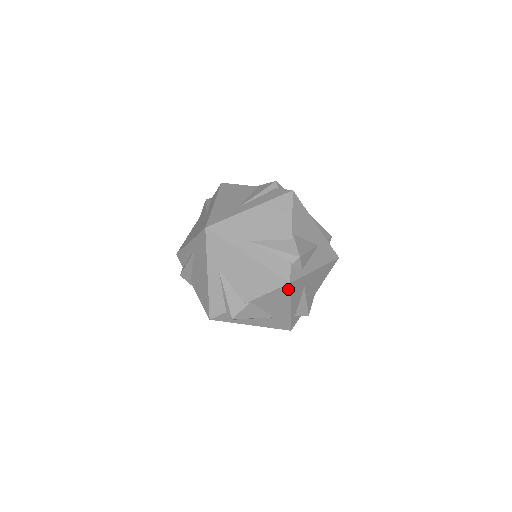
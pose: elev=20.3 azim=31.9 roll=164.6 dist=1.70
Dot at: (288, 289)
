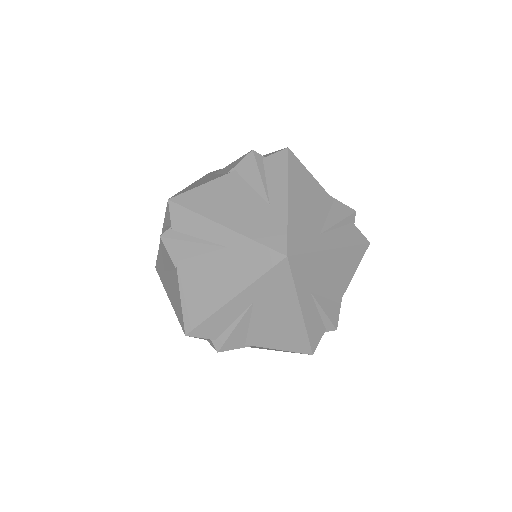
Dot at: occluded
